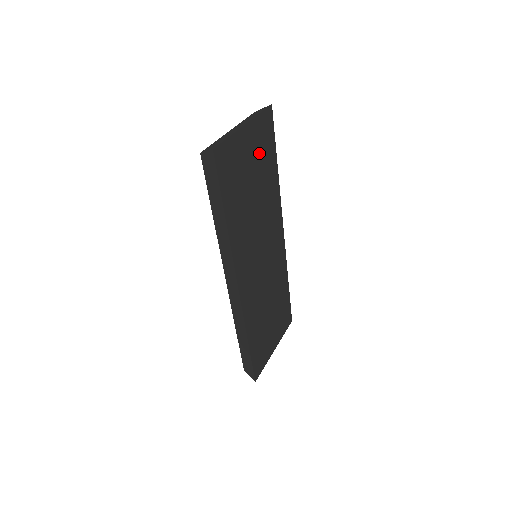
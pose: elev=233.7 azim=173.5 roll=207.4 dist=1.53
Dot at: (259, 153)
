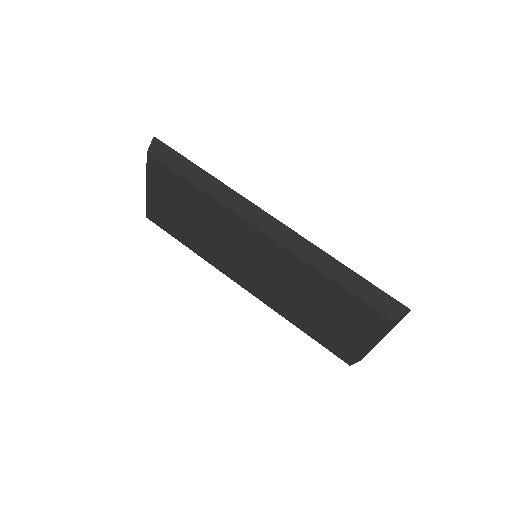
Dot at: occluded
